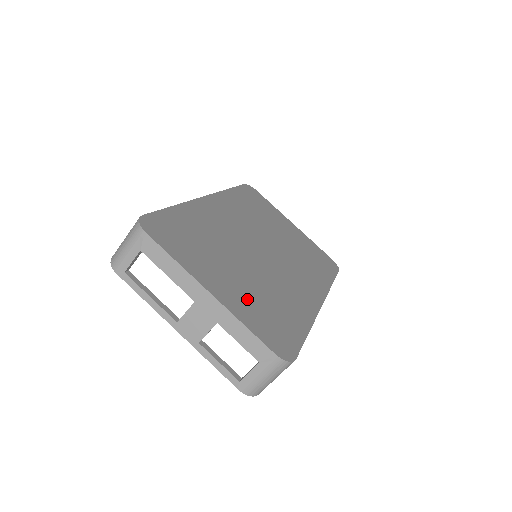
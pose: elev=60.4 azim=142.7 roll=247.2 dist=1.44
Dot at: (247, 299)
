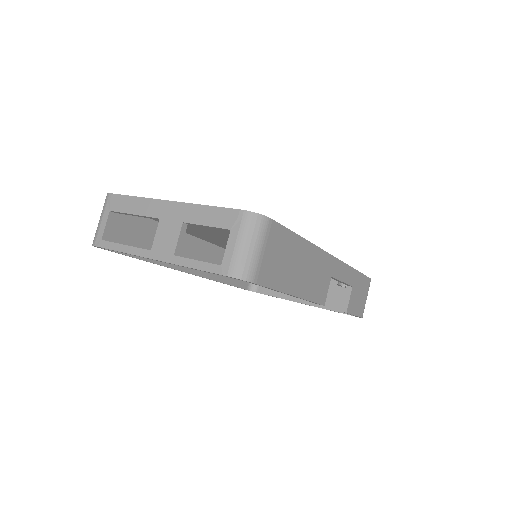
Dot at: occluded
